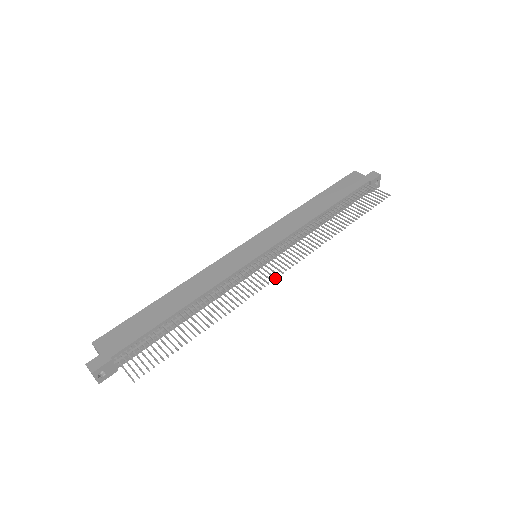
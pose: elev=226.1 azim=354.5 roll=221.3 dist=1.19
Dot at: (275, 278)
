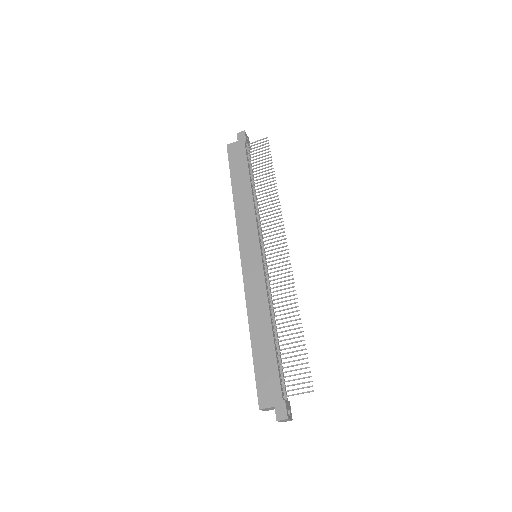
Dot at: (288, 253)
